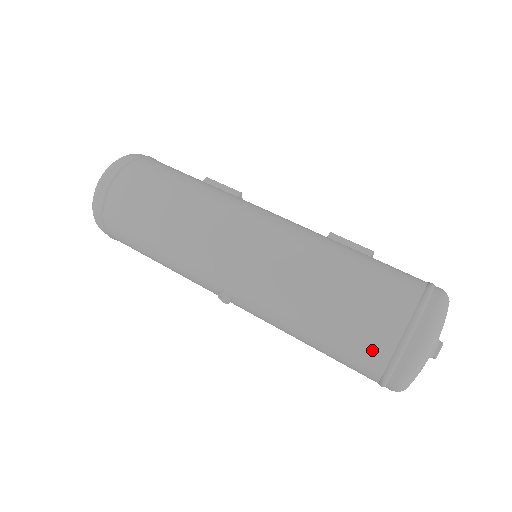
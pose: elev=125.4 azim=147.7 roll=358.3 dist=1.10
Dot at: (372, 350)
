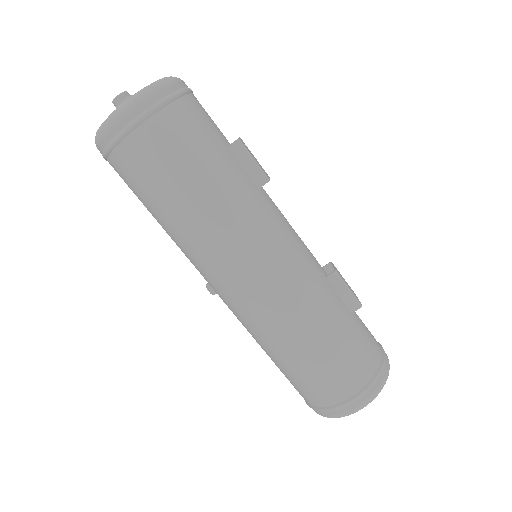
Dot at: (302, 395)
